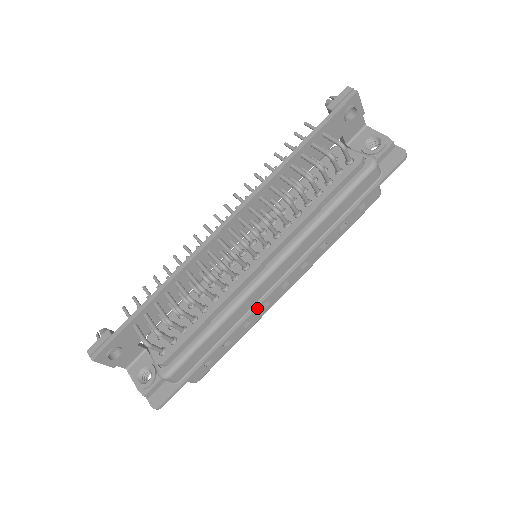
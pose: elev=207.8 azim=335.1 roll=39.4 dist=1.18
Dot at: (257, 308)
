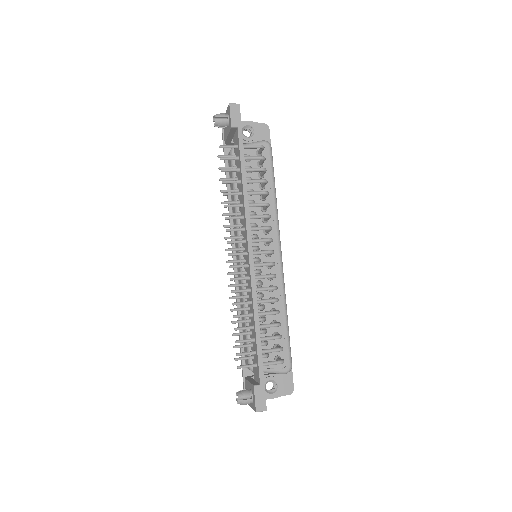
Dot at: occluded
